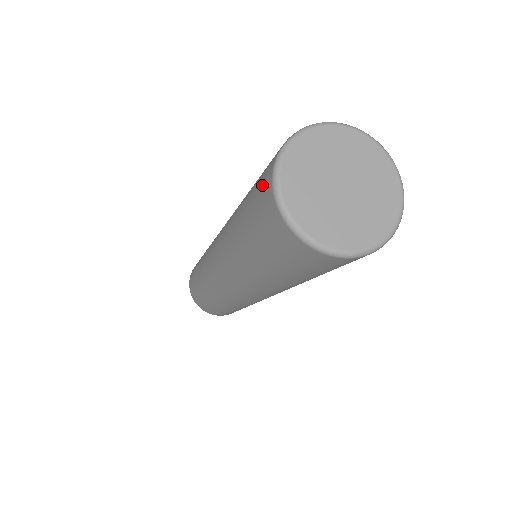
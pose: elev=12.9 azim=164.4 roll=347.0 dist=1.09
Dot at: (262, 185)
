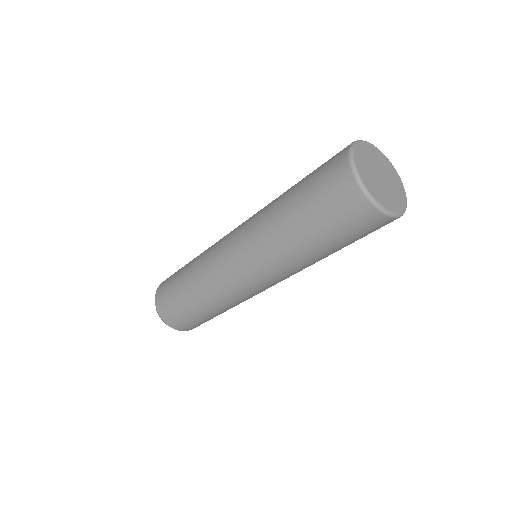
Dot at: (333, 159)
